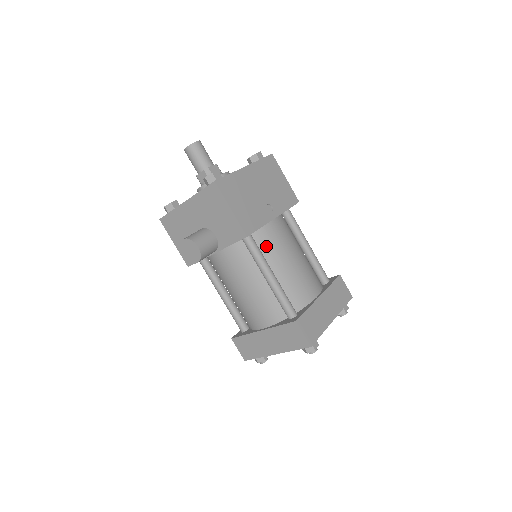
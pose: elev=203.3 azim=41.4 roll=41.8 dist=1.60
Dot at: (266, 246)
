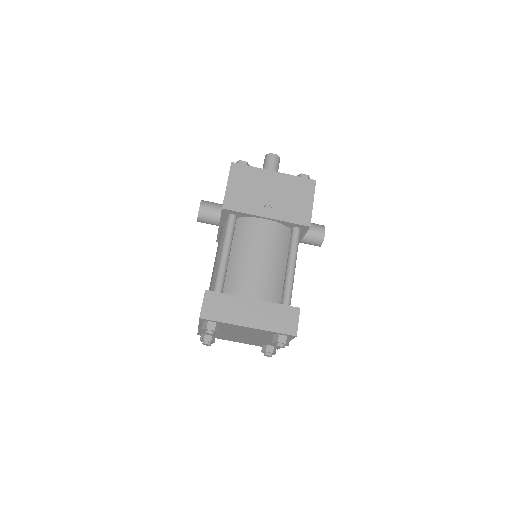
Dot at: (242, 232)
